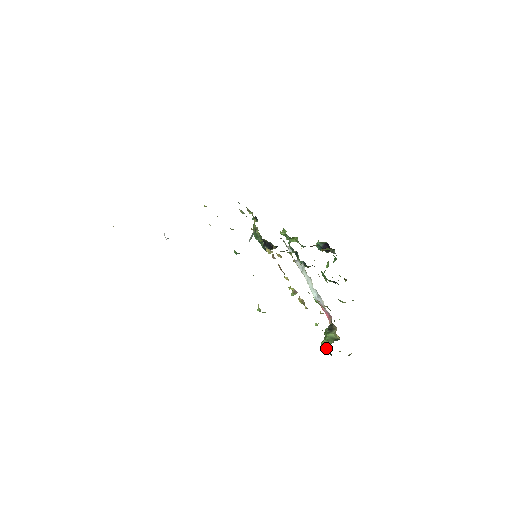
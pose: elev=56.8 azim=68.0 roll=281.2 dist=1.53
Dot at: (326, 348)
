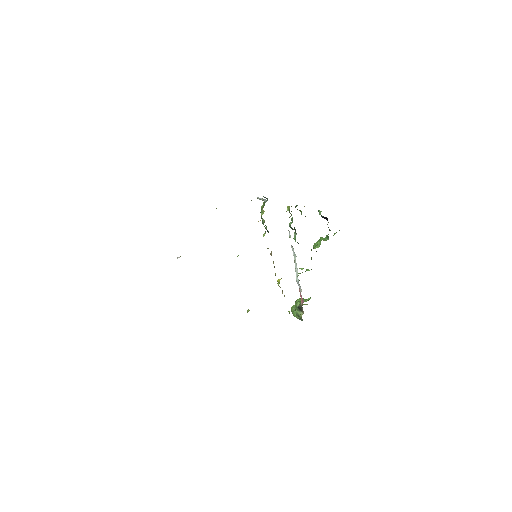
Dot at: (293, 315)
